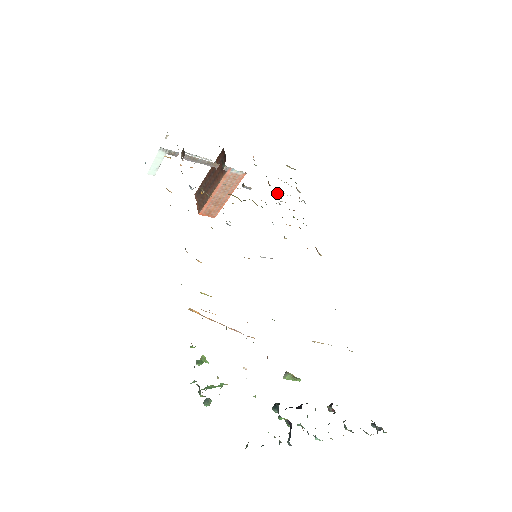
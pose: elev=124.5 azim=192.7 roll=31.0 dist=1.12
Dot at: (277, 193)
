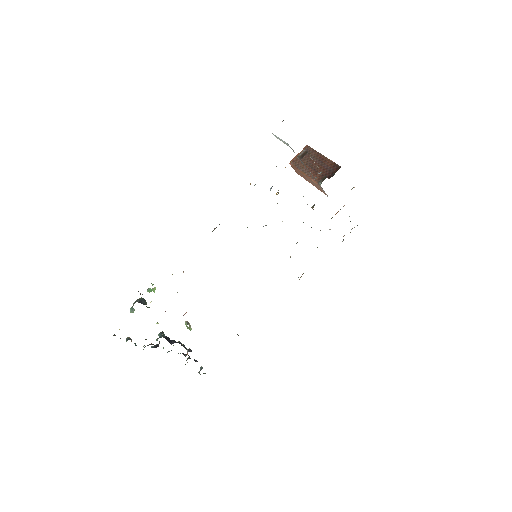
Dot at: occluded
